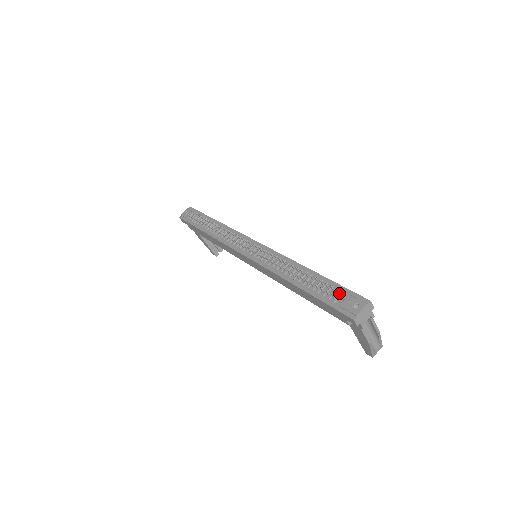
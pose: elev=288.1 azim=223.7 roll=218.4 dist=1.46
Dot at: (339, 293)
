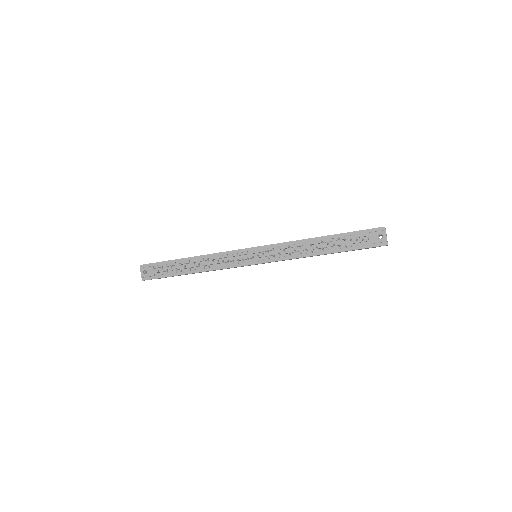
Dot at: (360, 237)
